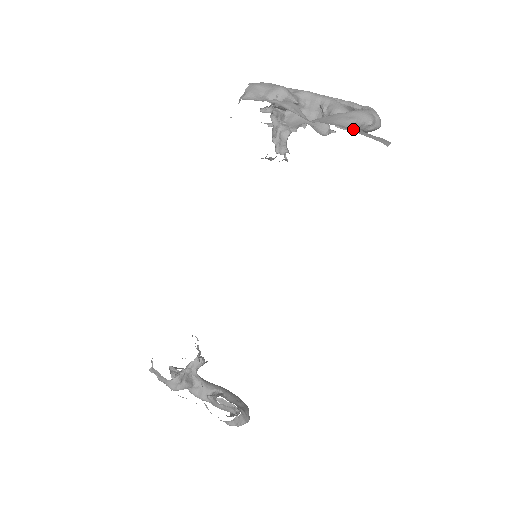
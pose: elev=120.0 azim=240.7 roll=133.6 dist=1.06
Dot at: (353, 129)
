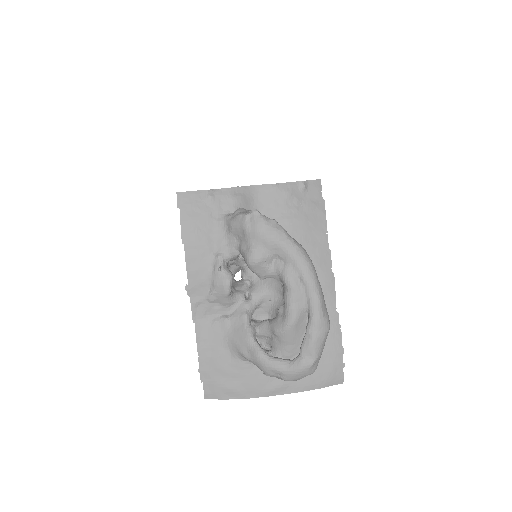
Dot at: (219, 362)
